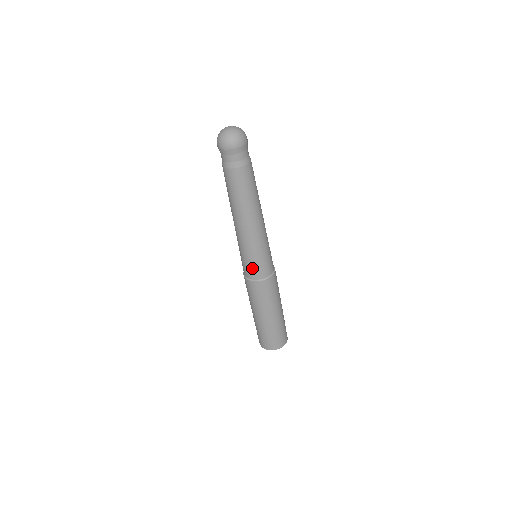
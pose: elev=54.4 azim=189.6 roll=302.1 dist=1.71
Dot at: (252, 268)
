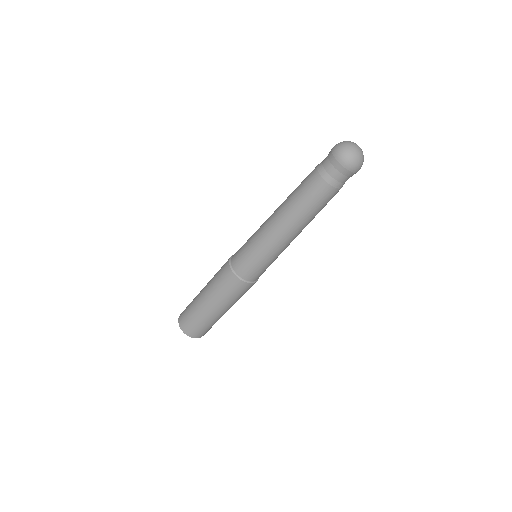
Dot at: (262, 272)
